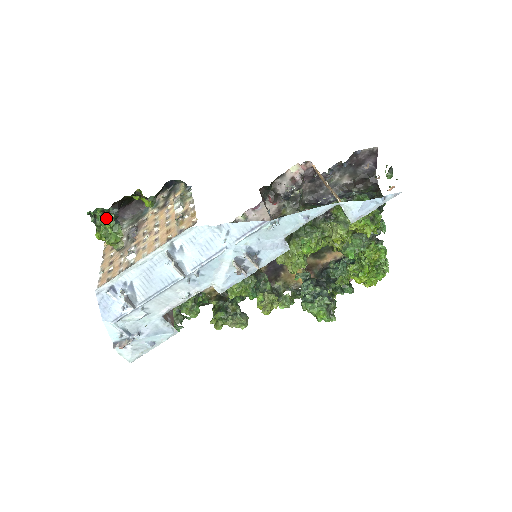
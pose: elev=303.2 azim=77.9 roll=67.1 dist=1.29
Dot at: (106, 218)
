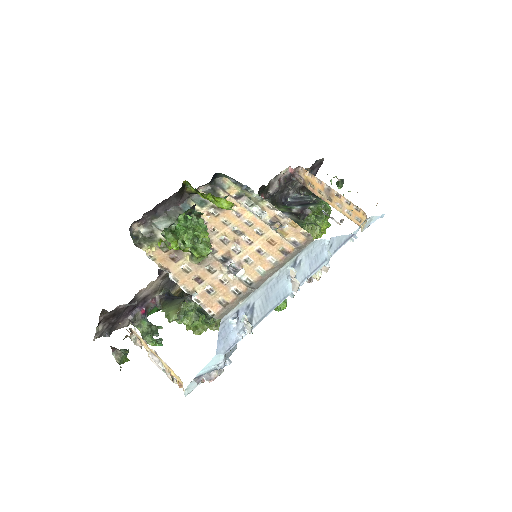
Dot at: (193, 222)
